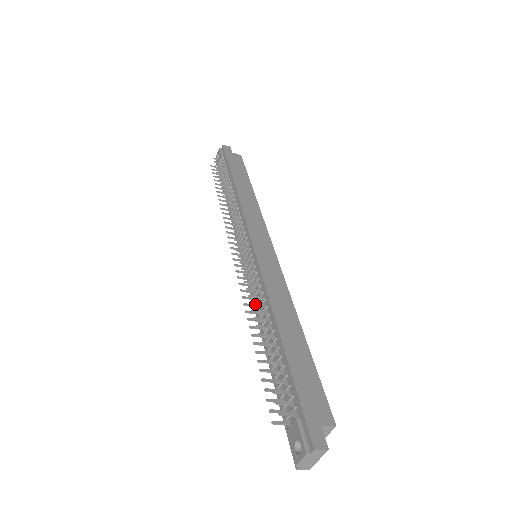
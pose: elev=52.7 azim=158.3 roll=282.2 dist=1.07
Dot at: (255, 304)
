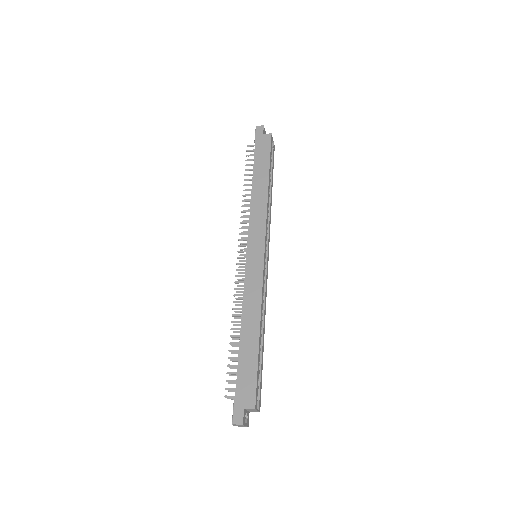
Dot at: (236, 309)
